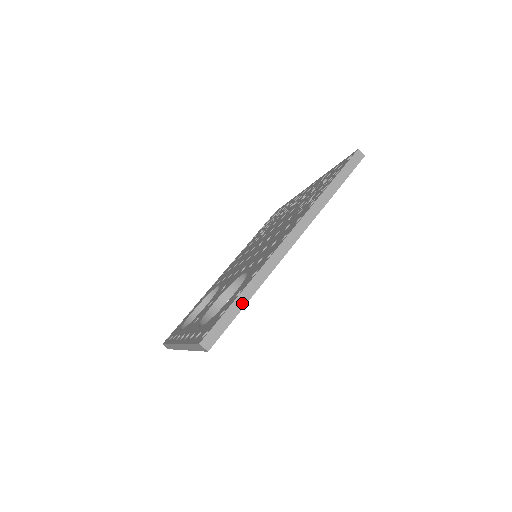
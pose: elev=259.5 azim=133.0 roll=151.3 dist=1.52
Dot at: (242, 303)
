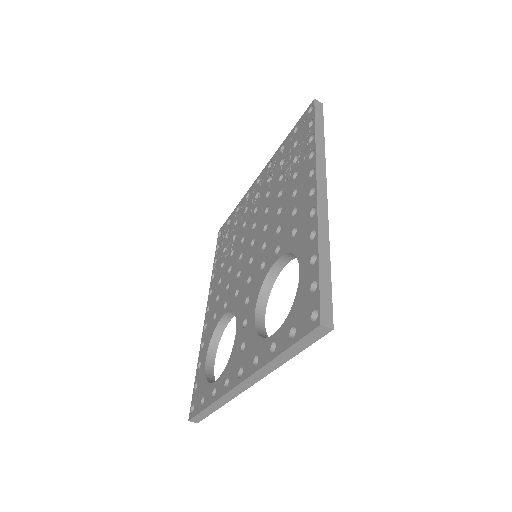
Dot at: (326, 265)
